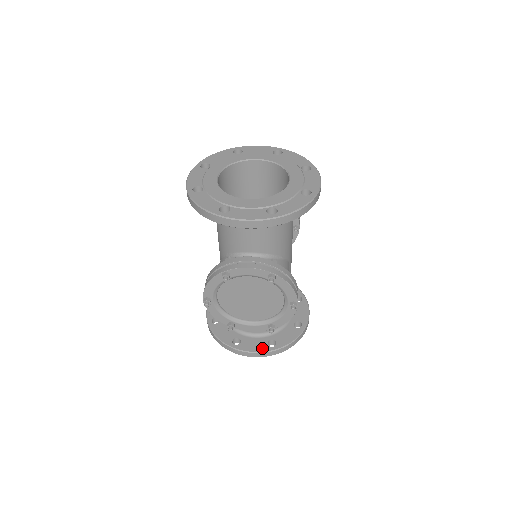
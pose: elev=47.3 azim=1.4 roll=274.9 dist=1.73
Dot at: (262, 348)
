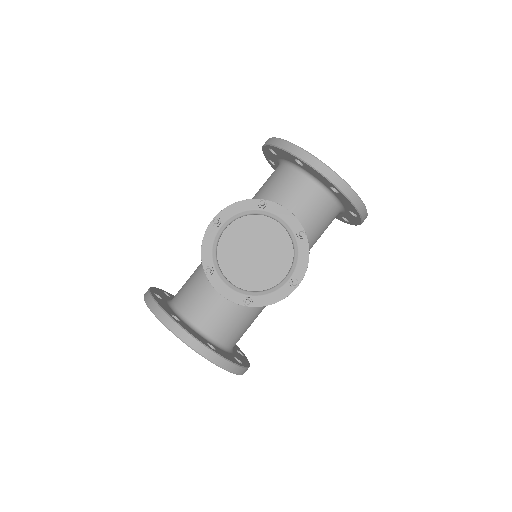
Dot at: (201, 340)
